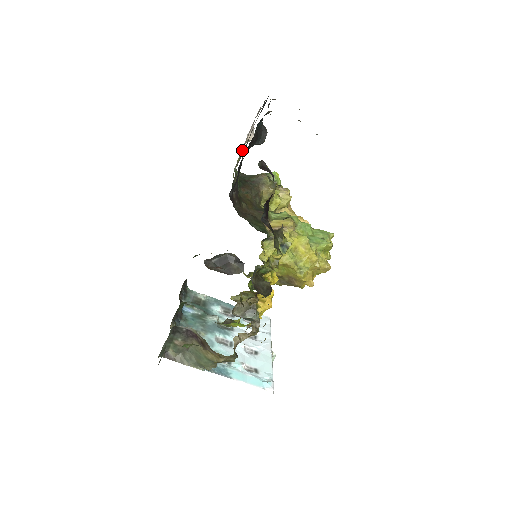
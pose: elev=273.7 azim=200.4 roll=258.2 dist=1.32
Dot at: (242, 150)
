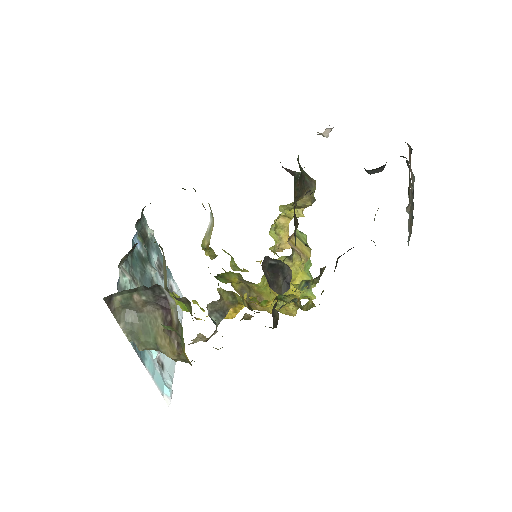
Dot at: occluded
